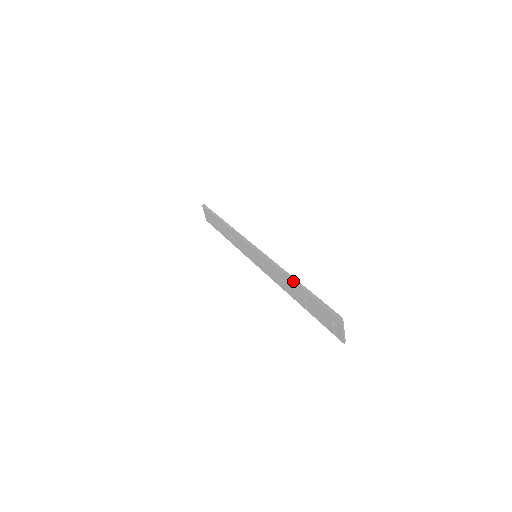
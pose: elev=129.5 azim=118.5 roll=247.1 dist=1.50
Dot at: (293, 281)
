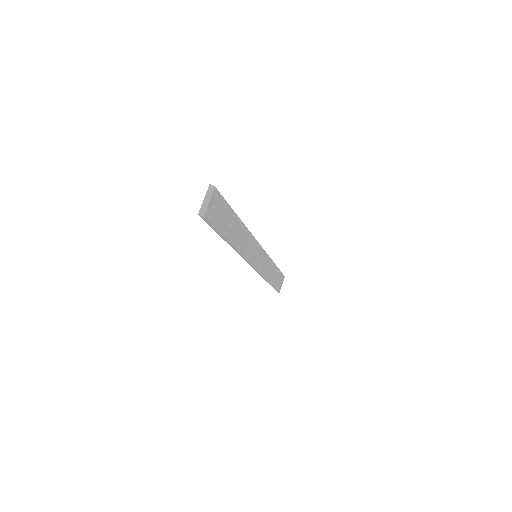
Dot at: occluded
